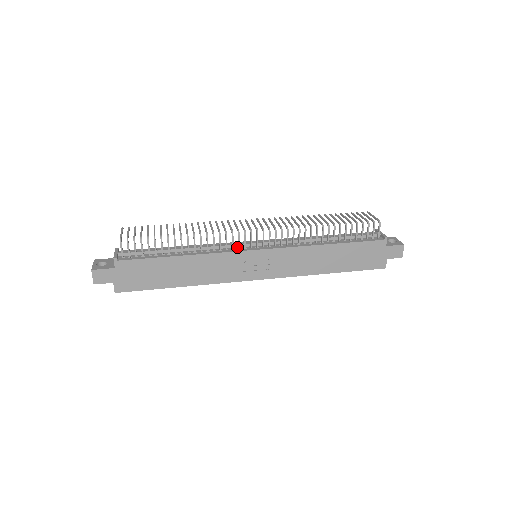
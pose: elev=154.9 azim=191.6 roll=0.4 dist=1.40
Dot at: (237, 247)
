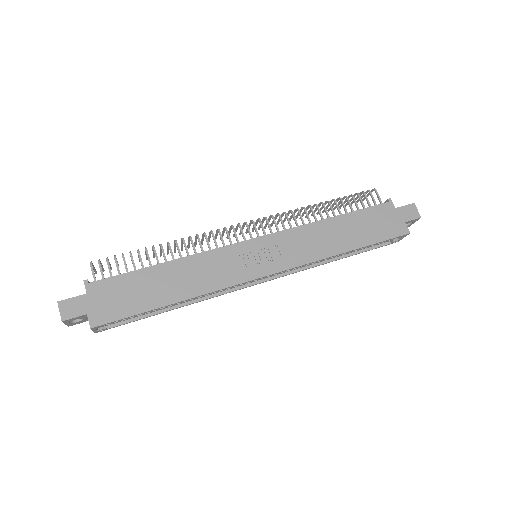
Dot at: occluded
